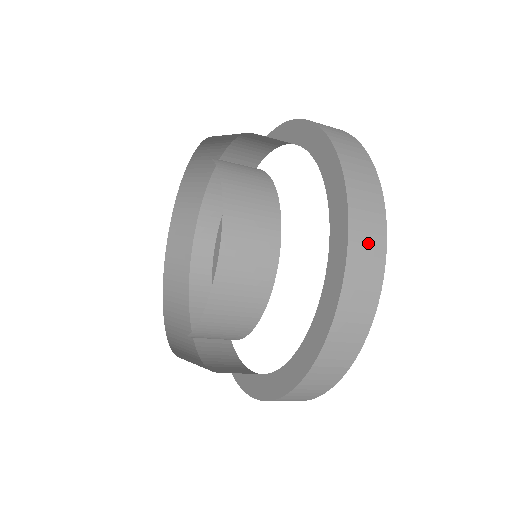
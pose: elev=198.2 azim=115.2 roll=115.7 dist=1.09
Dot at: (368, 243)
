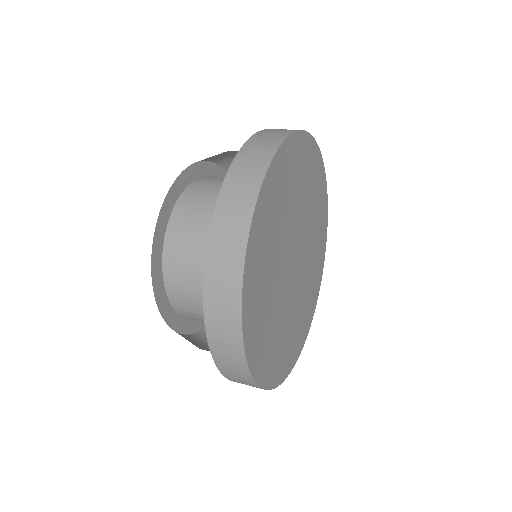
Dot at: (222, 298)
